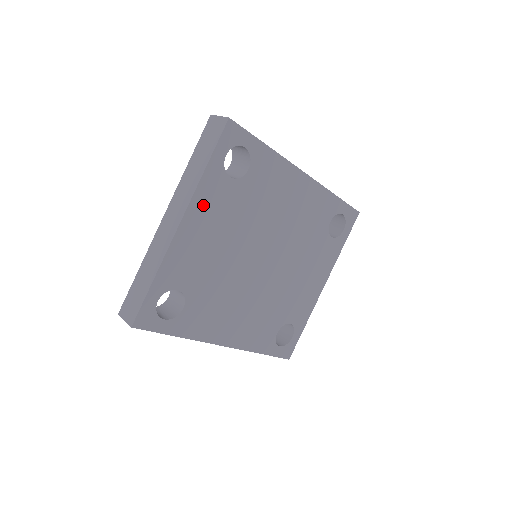
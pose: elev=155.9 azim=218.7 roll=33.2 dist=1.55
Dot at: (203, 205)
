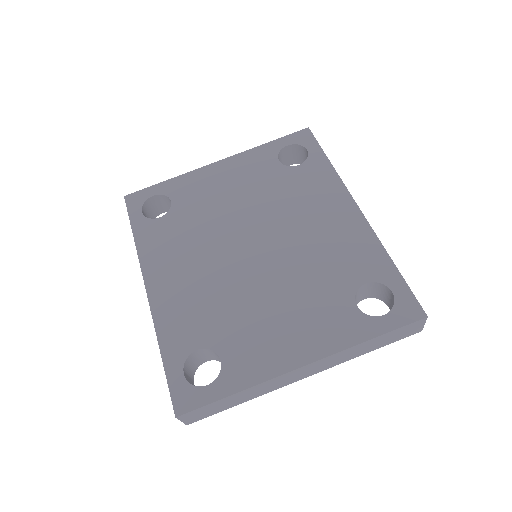
Dot at: (243, 163)
